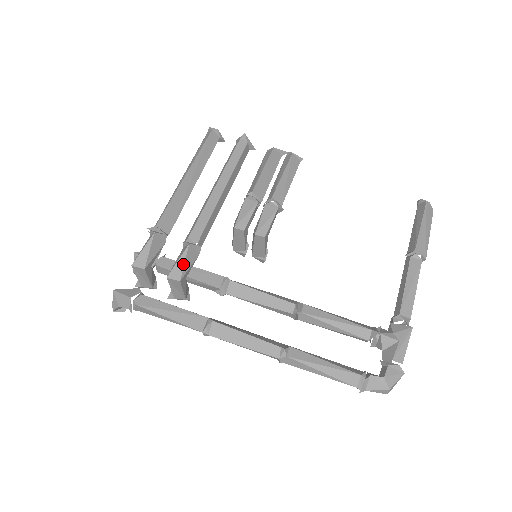
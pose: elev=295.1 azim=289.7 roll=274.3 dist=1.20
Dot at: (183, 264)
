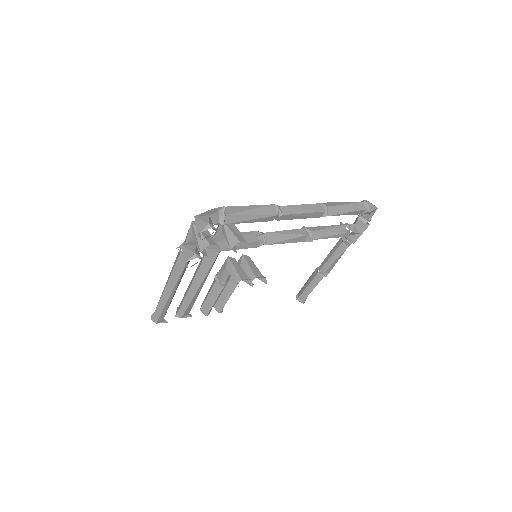
Dot at: occluded
